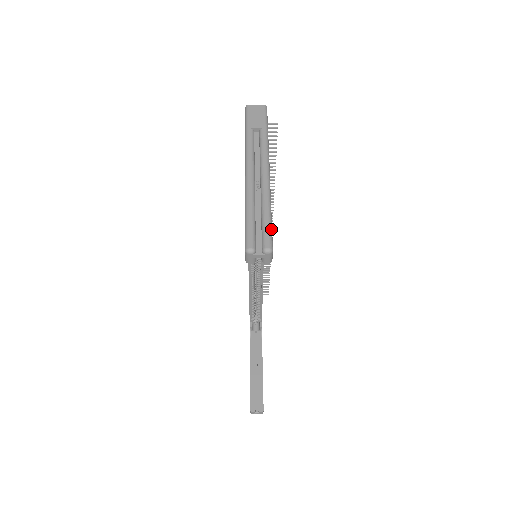
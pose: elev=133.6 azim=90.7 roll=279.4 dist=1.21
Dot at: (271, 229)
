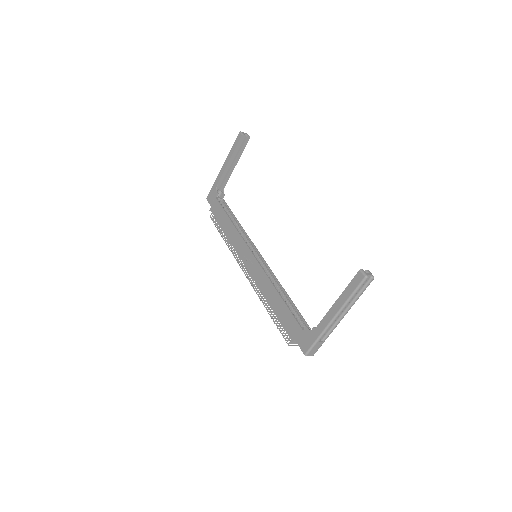
Dot at: occluded
